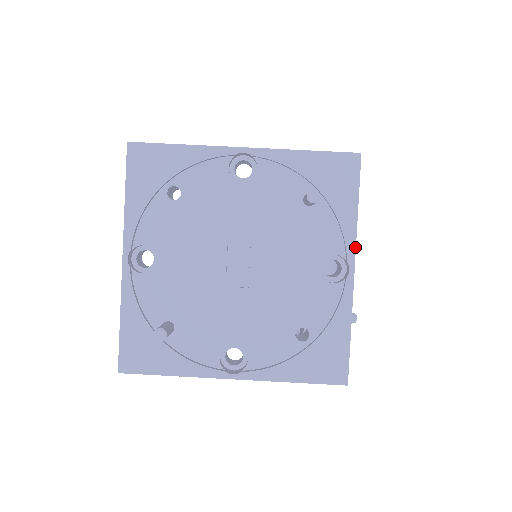
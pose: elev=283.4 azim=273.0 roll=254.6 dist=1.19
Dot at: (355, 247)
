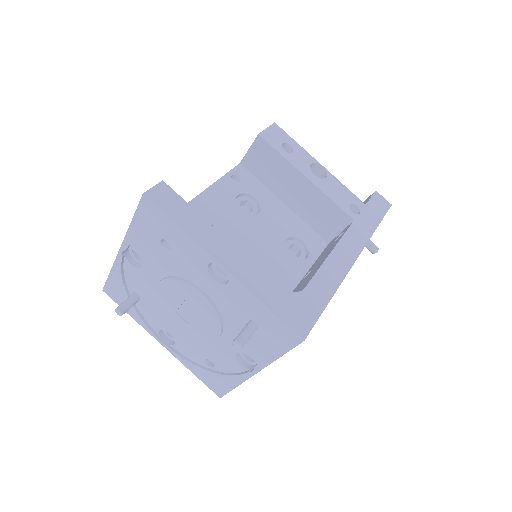
Dot at: occluded
